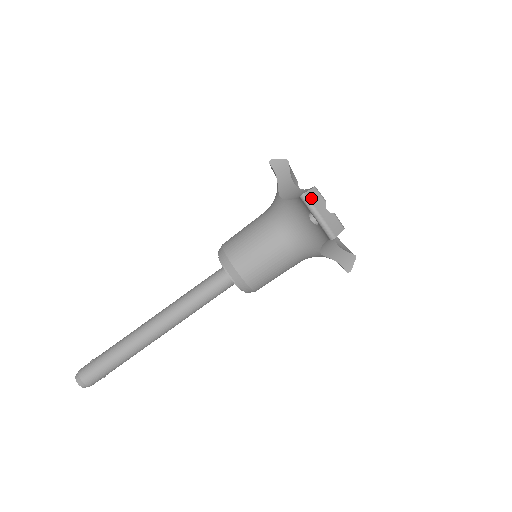
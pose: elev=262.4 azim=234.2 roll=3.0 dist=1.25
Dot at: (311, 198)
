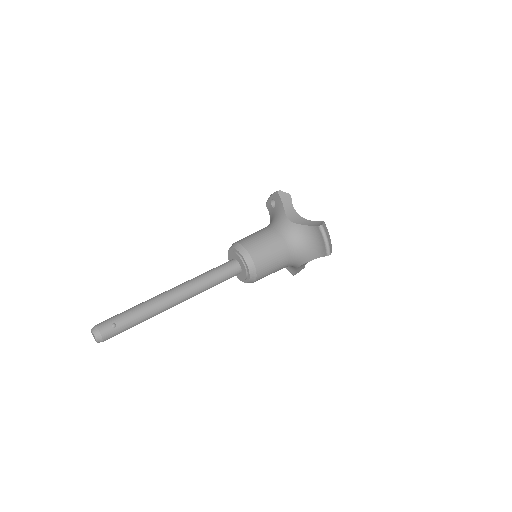
Dot at: occluded
